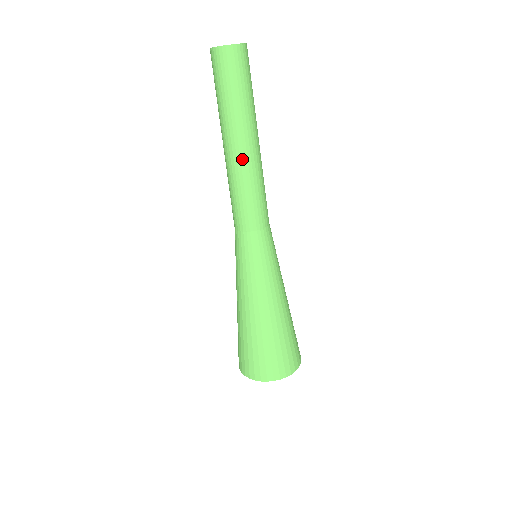
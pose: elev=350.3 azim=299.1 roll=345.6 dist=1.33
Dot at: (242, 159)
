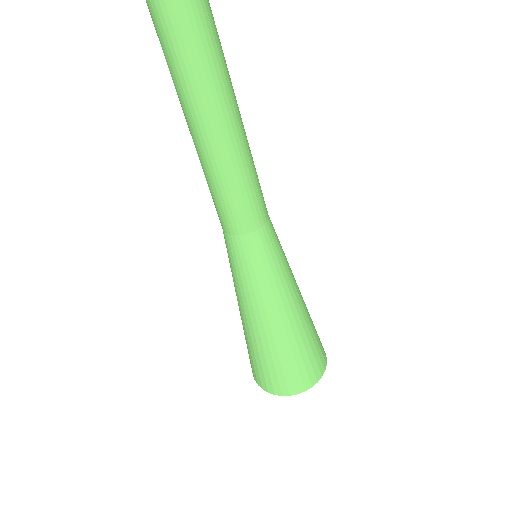
Dot at: (199, 143)
